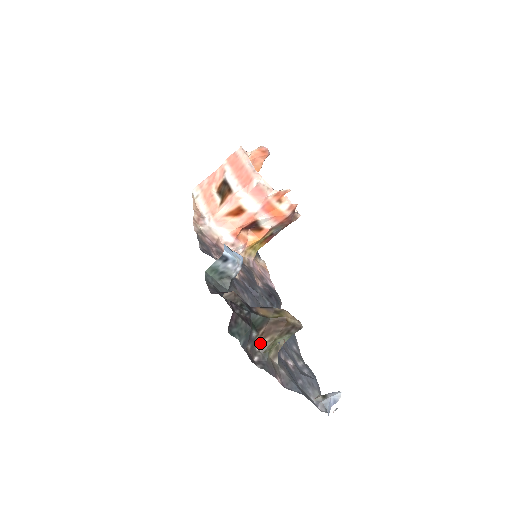
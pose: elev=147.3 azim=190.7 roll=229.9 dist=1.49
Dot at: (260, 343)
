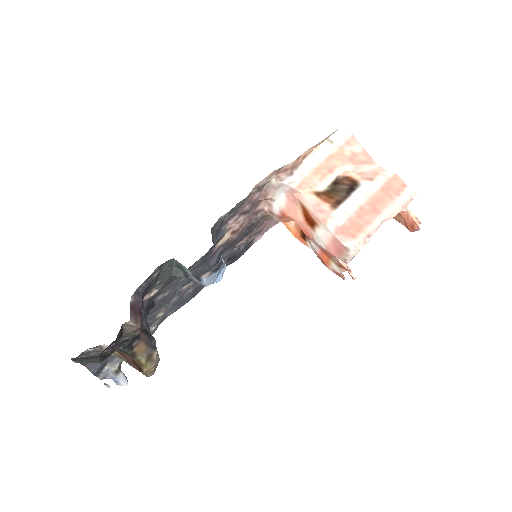
Dot at: occluded
